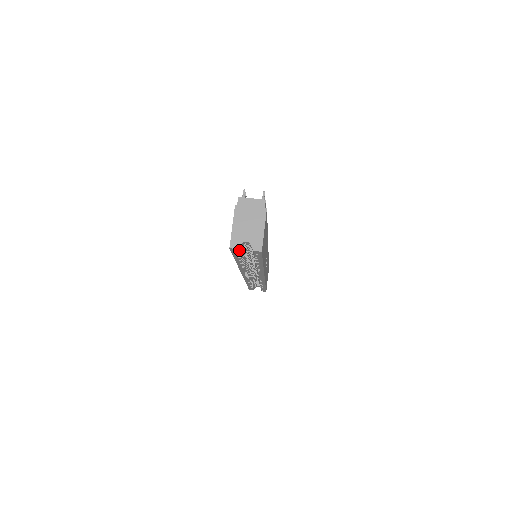
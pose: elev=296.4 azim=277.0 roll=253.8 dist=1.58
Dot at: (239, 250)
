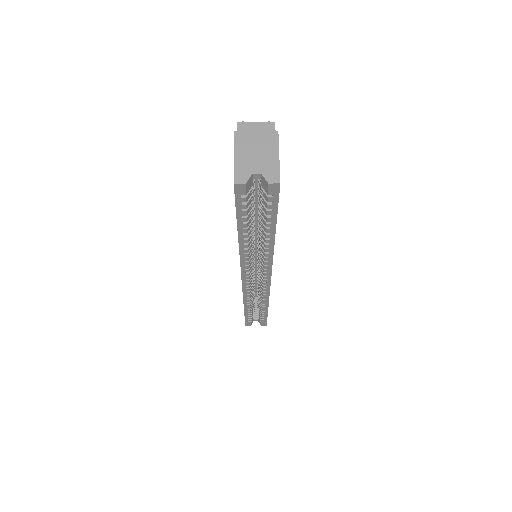
Dot at: (246, 191)
